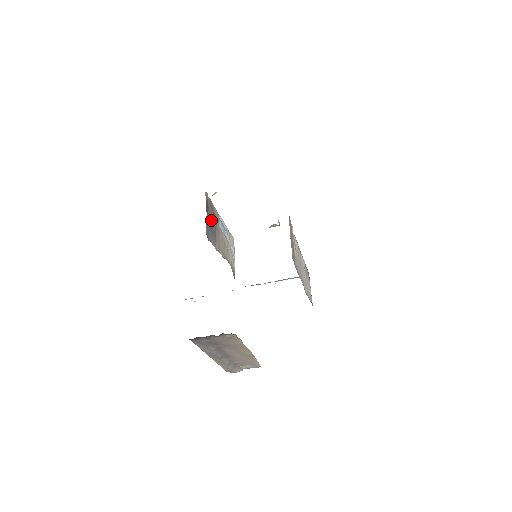
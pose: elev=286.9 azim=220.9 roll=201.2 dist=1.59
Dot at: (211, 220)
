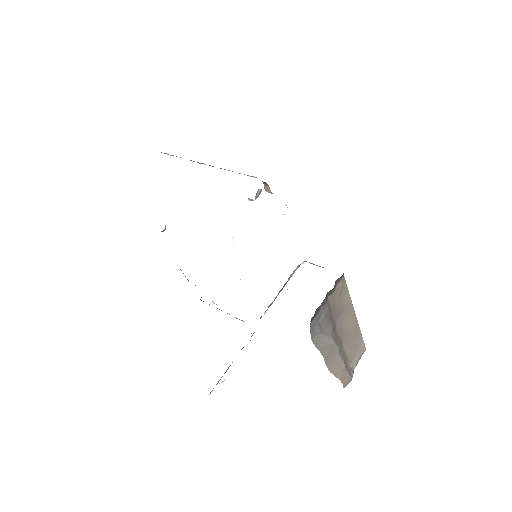
Dot at: occluded
